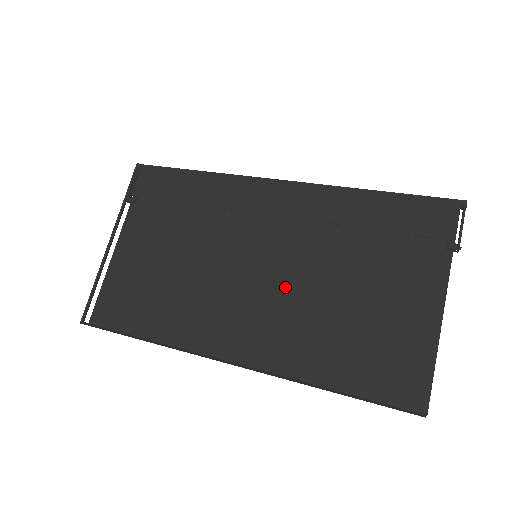
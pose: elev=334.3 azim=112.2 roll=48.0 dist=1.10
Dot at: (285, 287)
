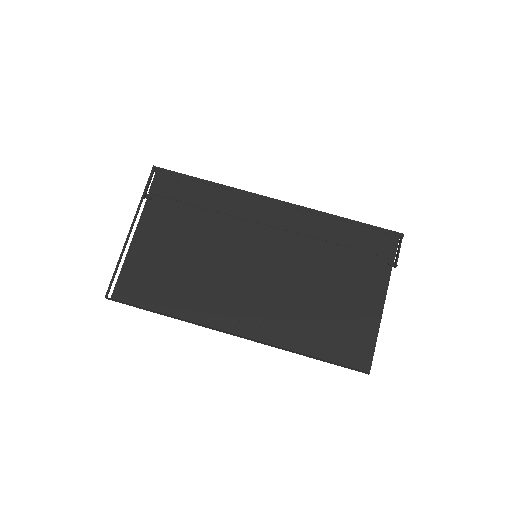
Dot at: (278, 282)
